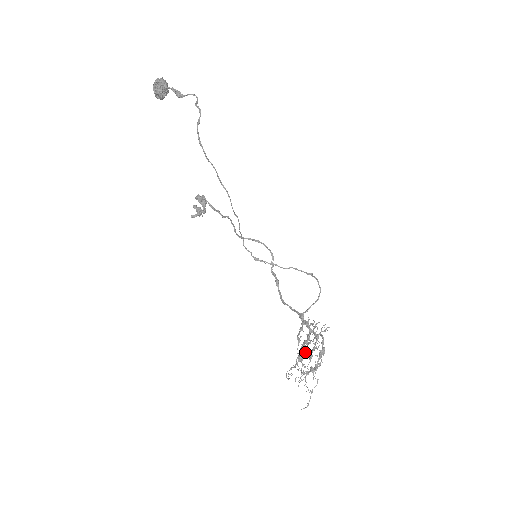
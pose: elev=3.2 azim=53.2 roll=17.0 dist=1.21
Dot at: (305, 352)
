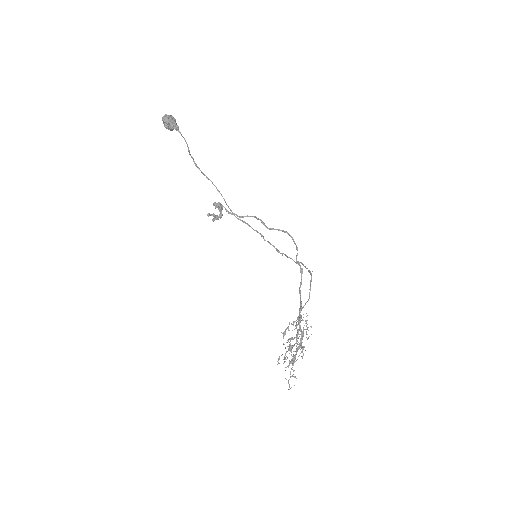
Dot at: (295, 343)
